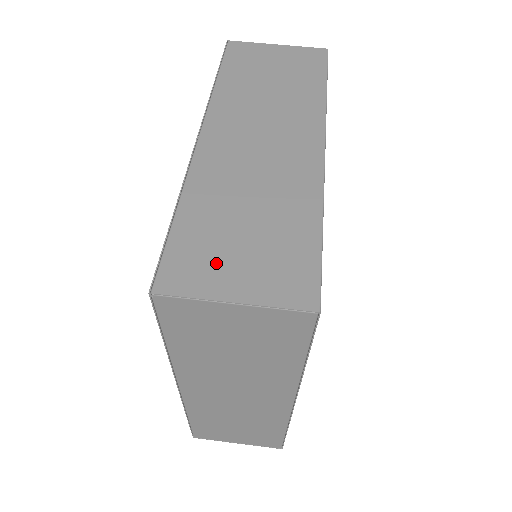
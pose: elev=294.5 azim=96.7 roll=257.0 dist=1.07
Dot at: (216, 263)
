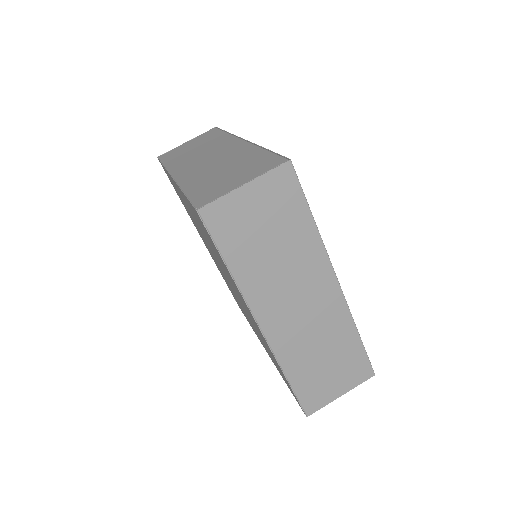
Dot at: (324, 388)
